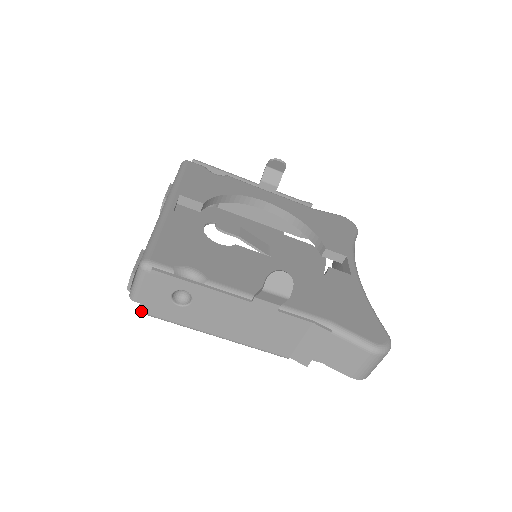
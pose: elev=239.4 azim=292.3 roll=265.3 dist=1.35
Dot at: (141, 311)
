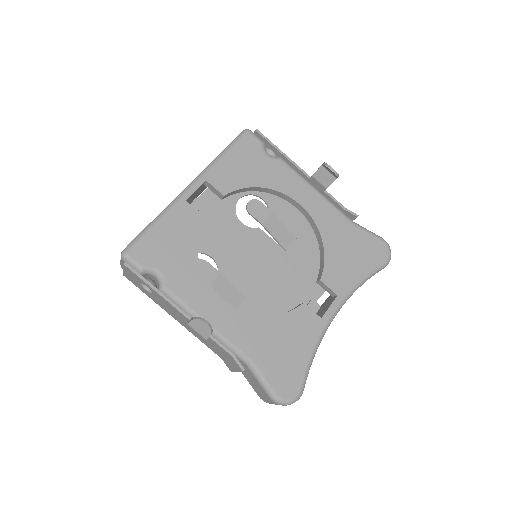
Dot at: (125, 276)
